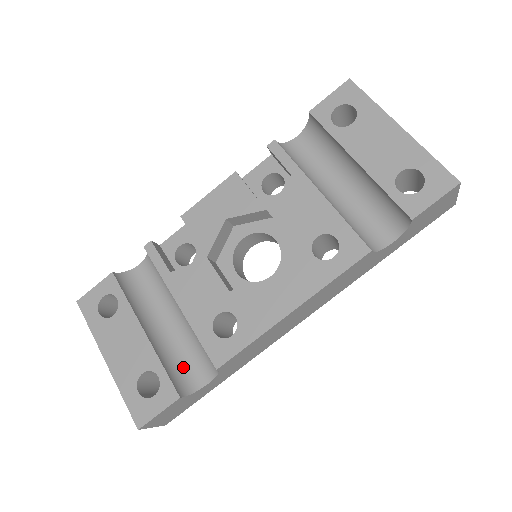
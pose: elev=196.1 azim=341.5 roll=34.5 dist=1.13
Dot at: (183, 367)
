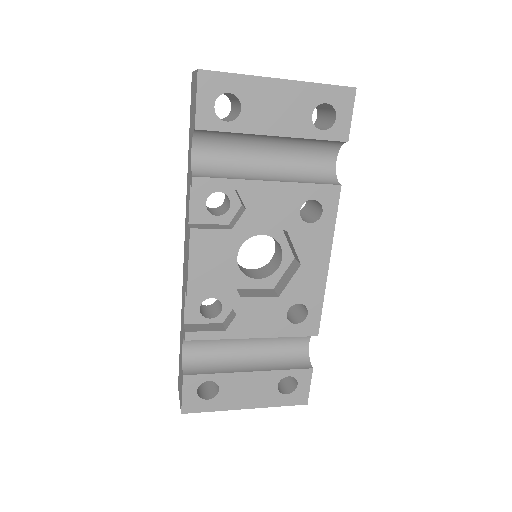
Dot at: (288, 354)
